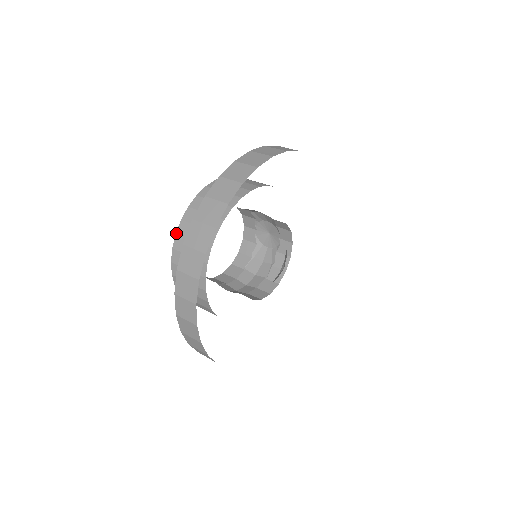
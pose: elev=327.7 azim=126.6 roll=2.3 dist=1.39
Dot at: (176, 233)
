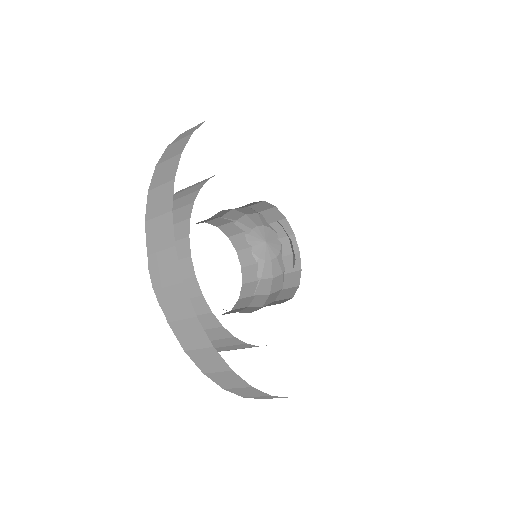
Dot at: occluded
